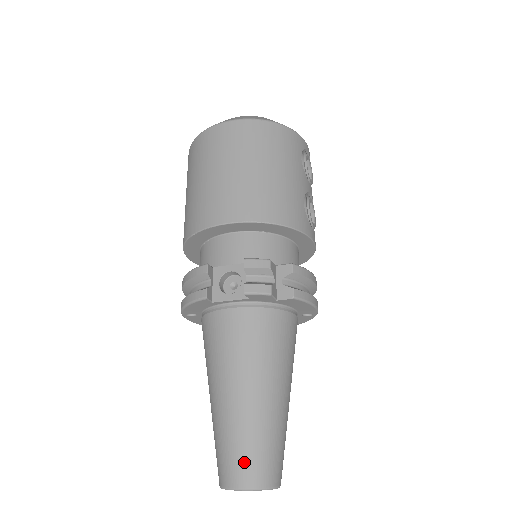
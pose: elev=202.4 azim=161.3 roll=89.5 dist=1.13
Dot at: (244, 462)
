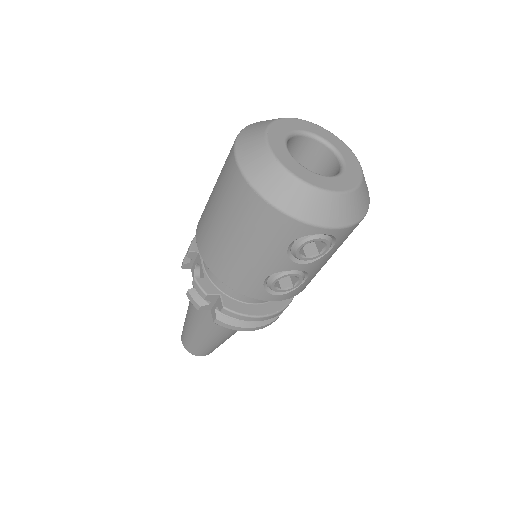
Dot at: (184, 337)
